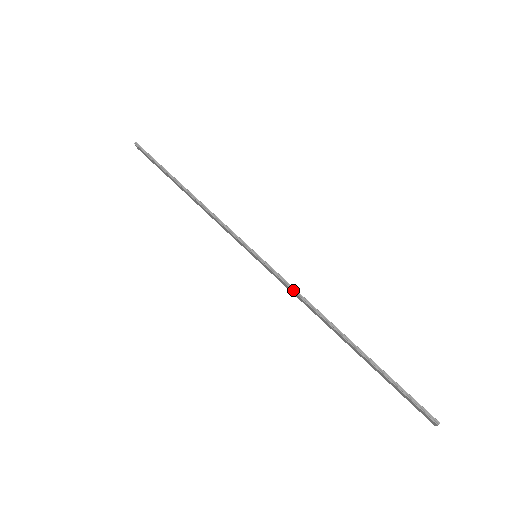
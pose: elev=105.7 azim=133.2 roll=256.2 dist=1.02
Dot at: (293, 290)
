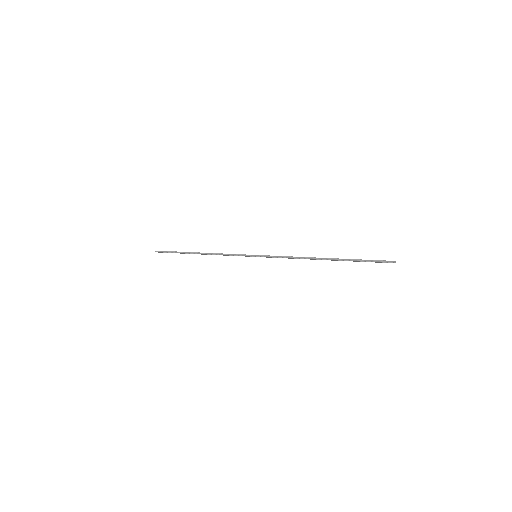
Dot at: occluded
